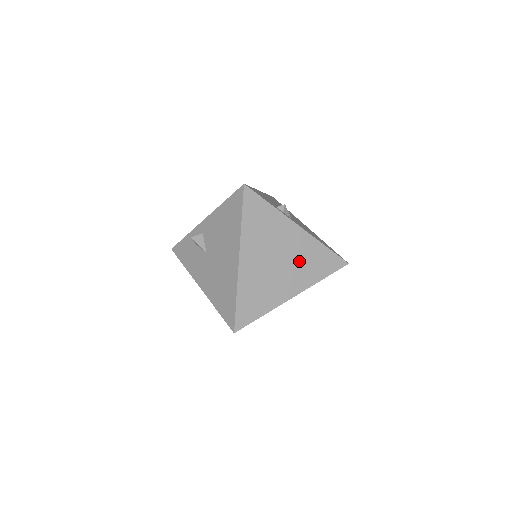
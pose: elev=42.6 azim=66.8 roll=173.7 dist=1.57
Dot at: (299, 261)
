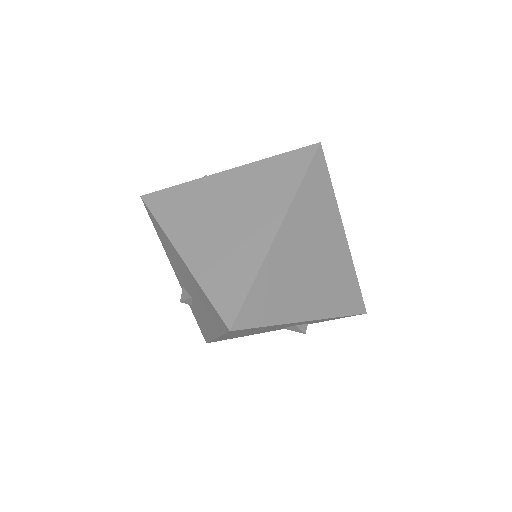
Dot at: (252, 195)
